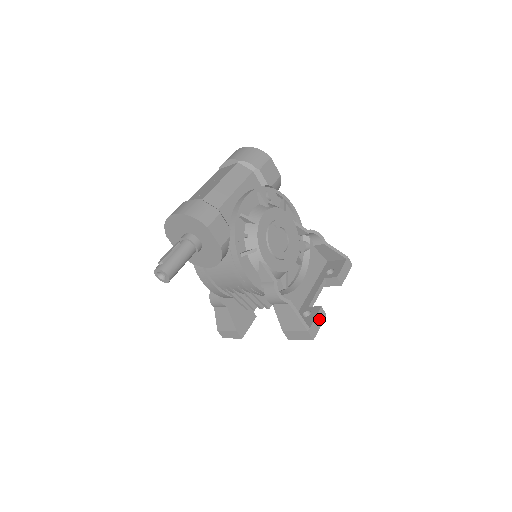
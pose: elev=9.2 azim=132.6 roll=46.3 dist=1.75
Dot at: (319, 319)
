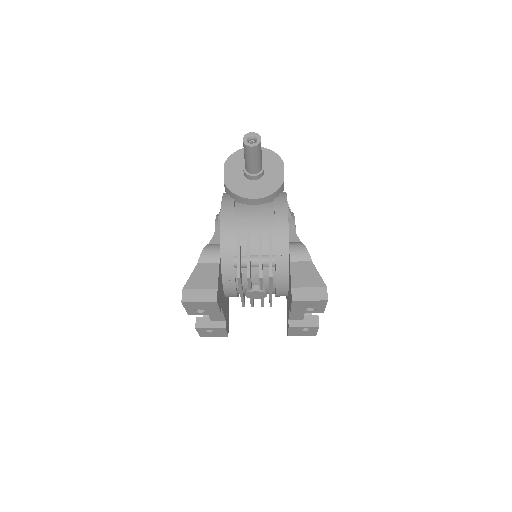
Dot at: occluded
